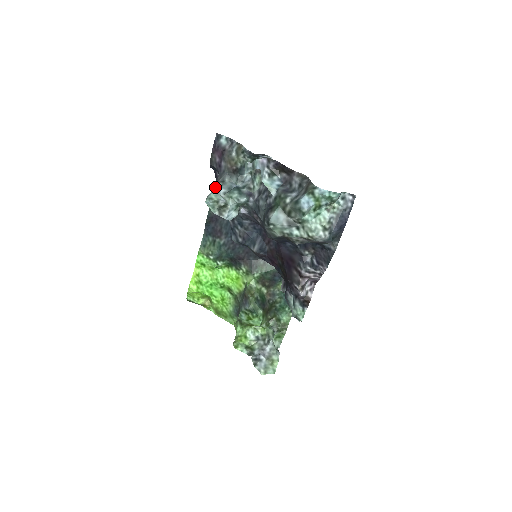
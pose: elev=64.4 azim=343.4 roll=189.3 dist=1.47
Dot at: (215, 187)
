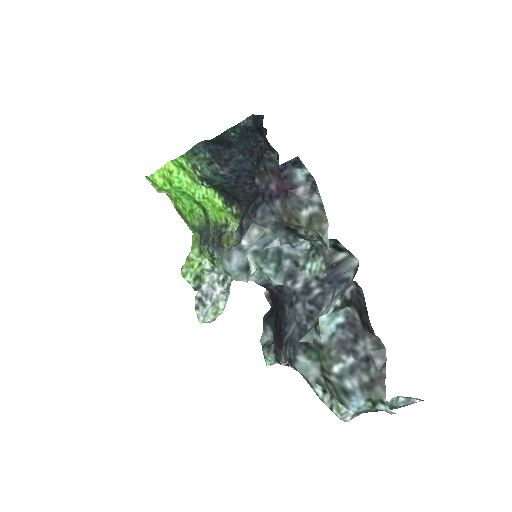
Dot at: (250, 116)
